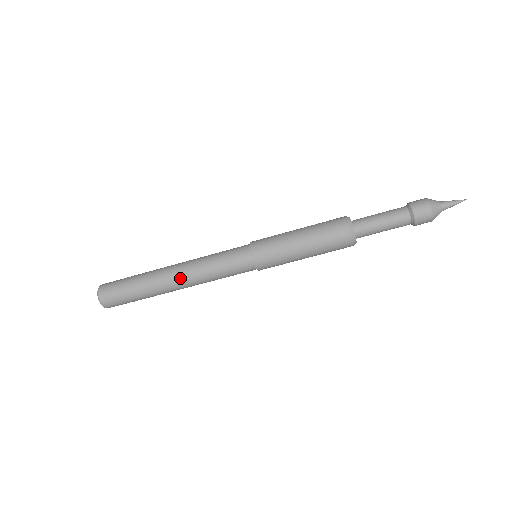
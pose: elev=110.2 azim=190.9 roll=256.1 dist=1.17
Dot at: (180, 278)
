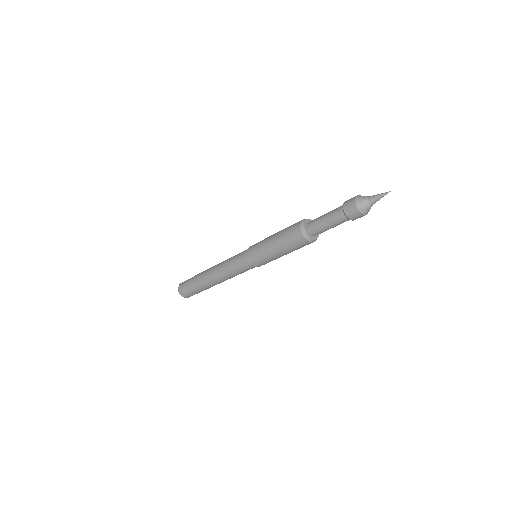
Dot at: (218, 281)
